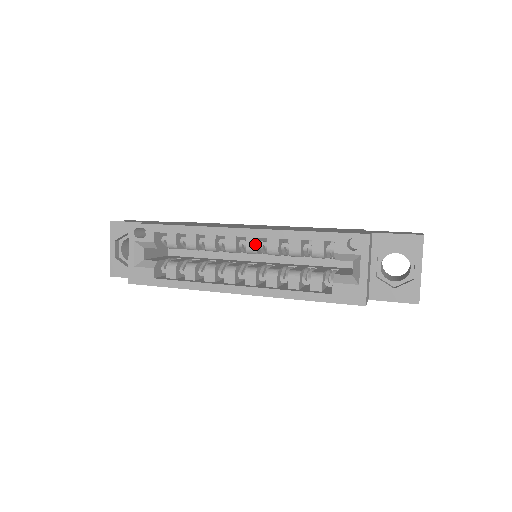
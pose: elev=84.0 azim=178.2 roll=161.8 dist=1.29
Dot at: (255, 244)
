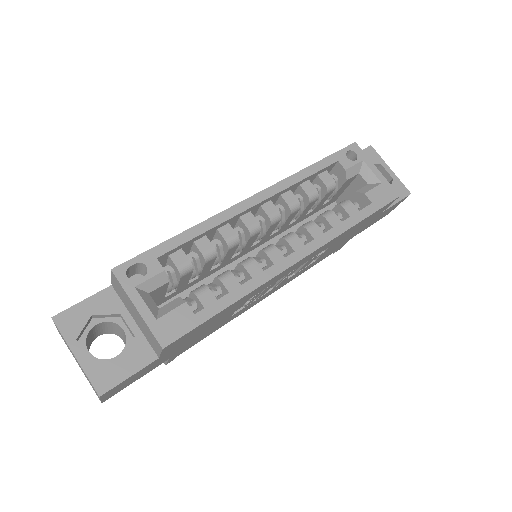
Dot at: (274, 207)
